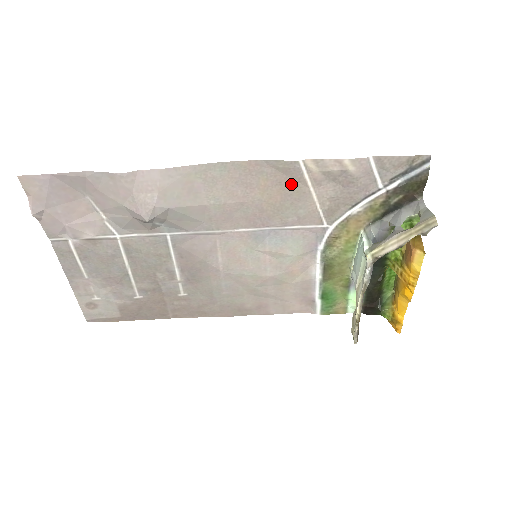
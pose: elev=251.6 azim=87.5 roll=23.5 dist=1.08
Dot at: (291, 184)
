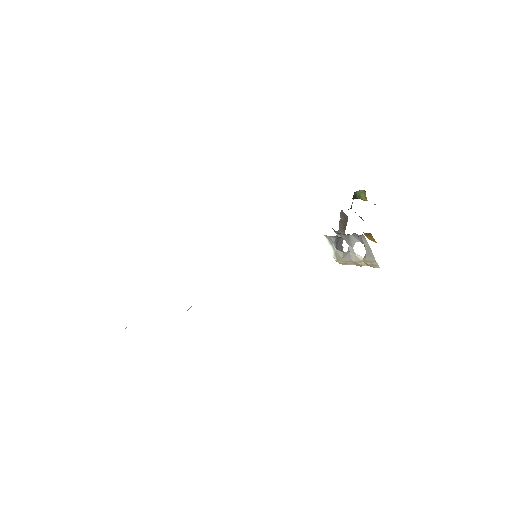
Dot at: occluded
